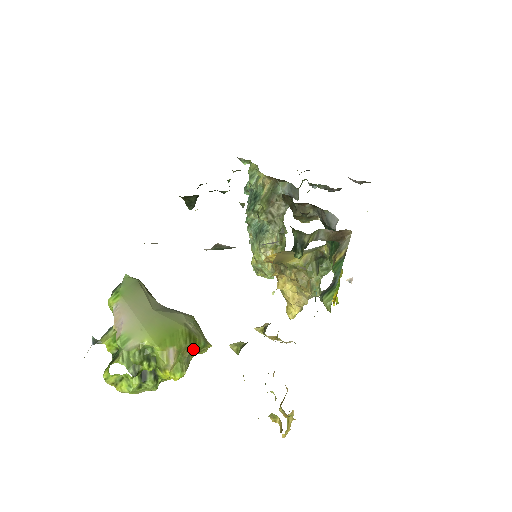
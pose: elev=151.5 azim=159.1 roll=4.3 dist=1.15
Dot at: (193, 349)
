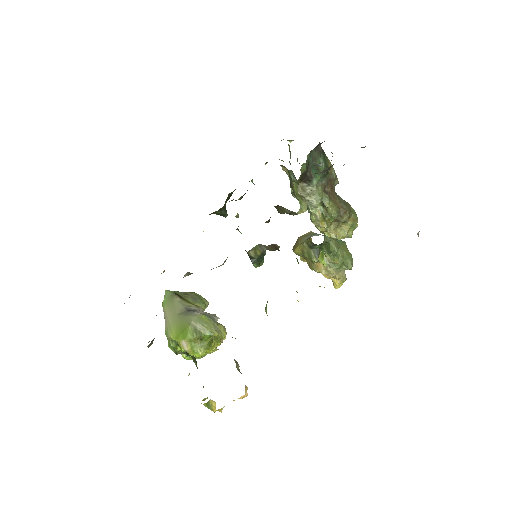
Dot at: (203, 338)
